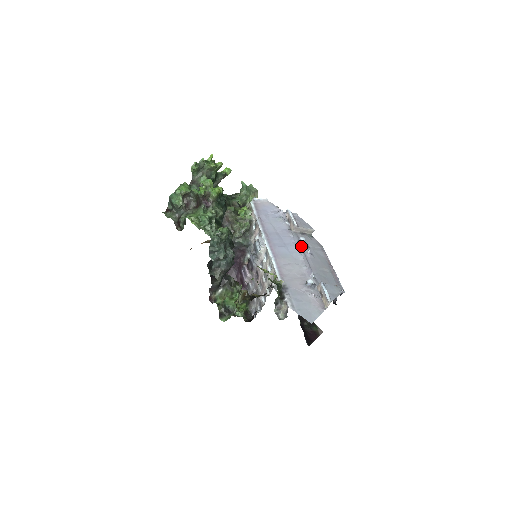
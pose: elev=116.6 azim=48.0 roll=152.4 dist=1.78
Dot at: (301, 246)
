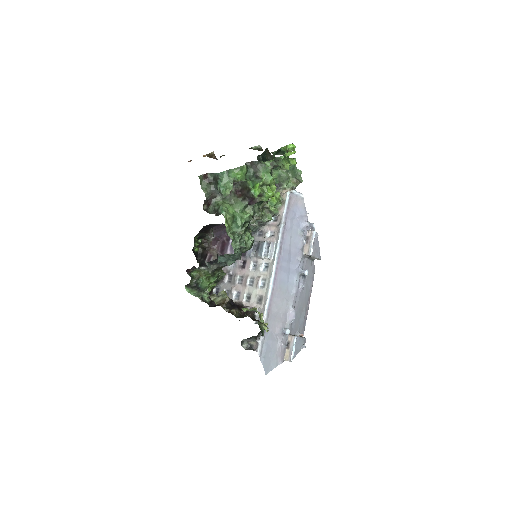
Dot at: (300, 275)
